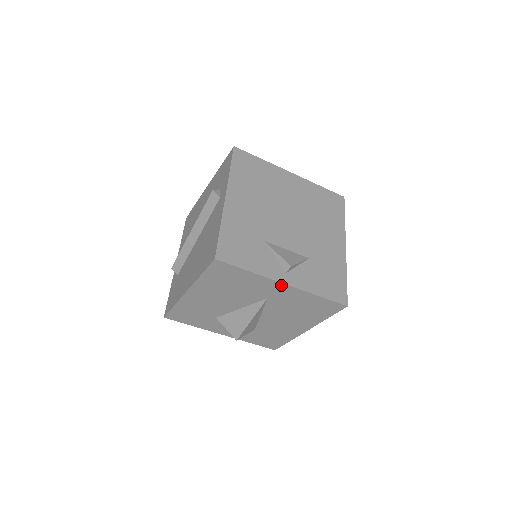
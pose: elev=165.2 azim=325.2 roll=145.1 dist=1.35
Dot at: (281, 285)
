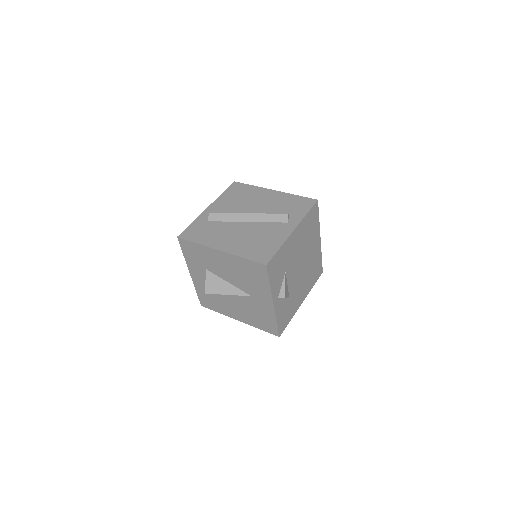
Dot at: (271, 302)
